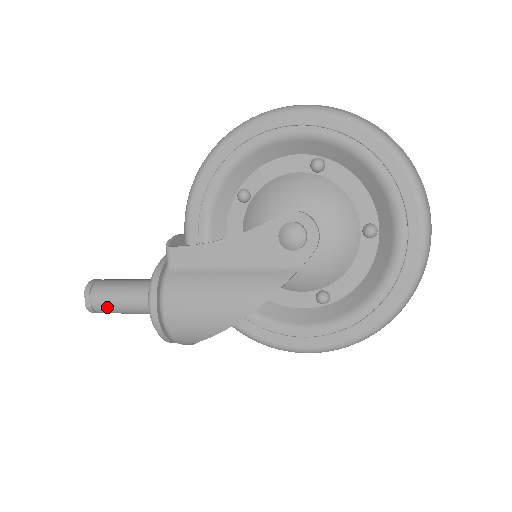
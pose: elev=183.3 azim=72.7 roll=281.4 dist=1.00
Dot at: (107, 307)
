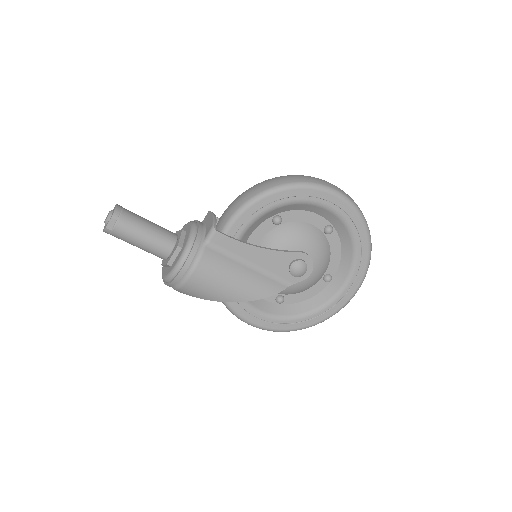
Dot at: (126, 238)
